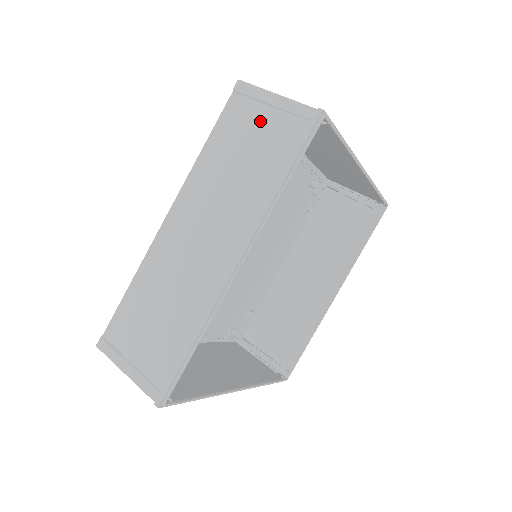
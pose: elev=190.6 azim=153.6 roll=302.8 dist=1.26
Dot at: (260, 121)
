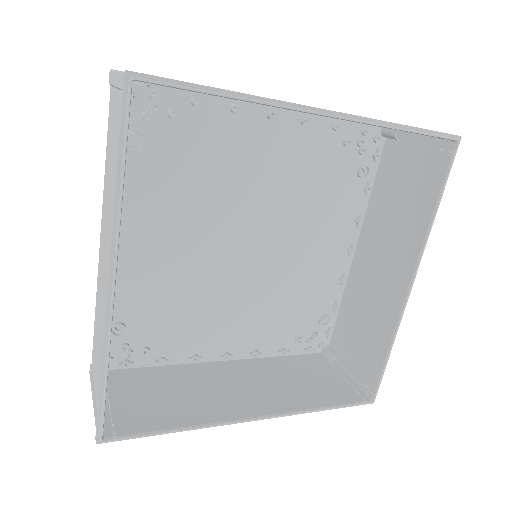
Dot at: (115, 110)
